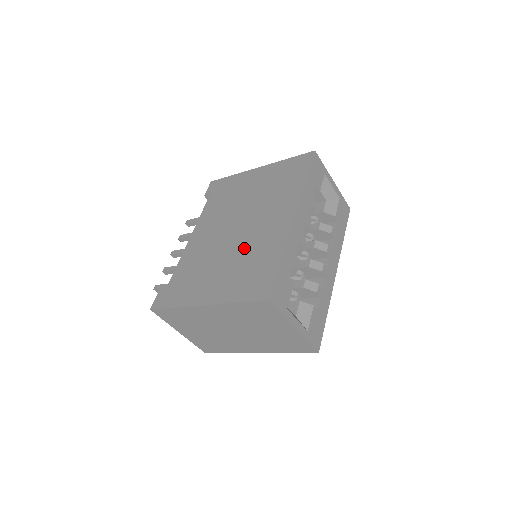
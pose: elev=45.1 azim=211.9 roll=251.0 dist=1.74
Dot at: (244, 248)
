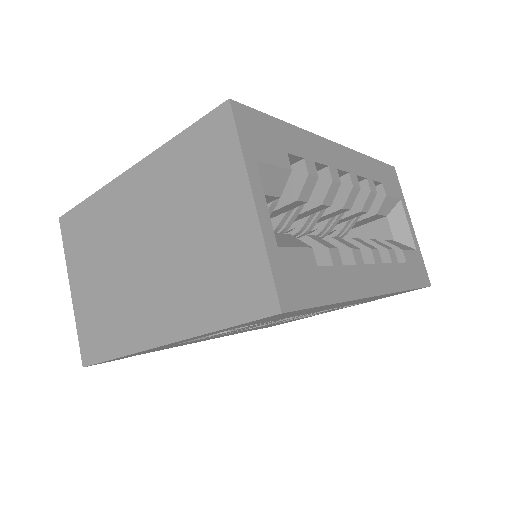
Dot at: occluded
